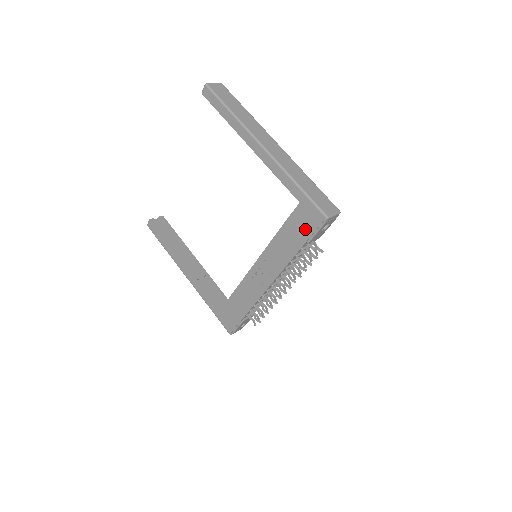
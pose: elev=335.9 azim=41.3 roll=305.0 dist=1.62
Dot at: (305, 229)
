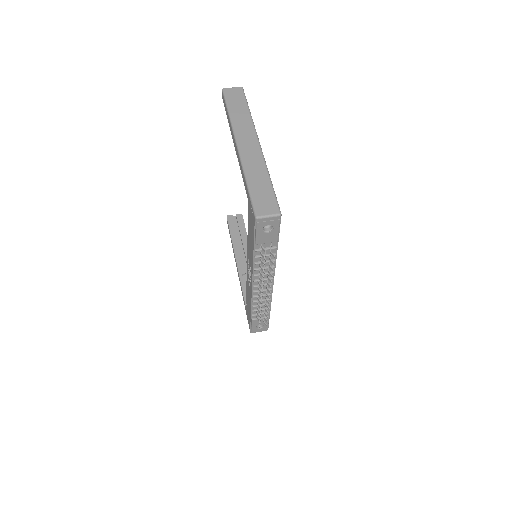
Dot at: (252, 229)
